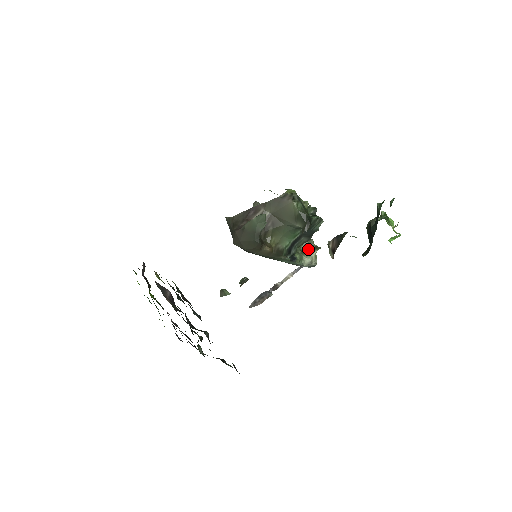
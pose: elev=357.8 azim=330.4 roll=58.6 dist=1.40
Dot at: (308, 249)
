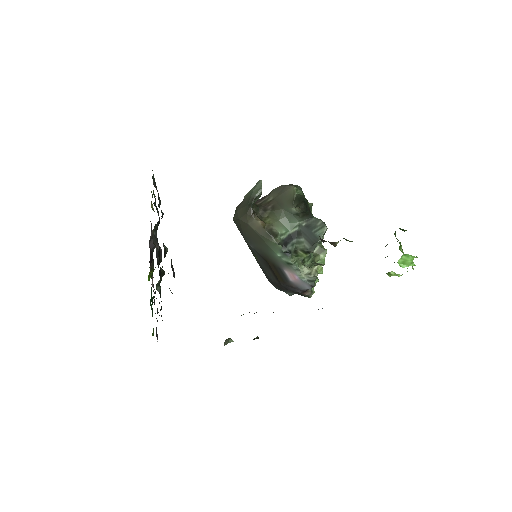
Dot at: occluded
